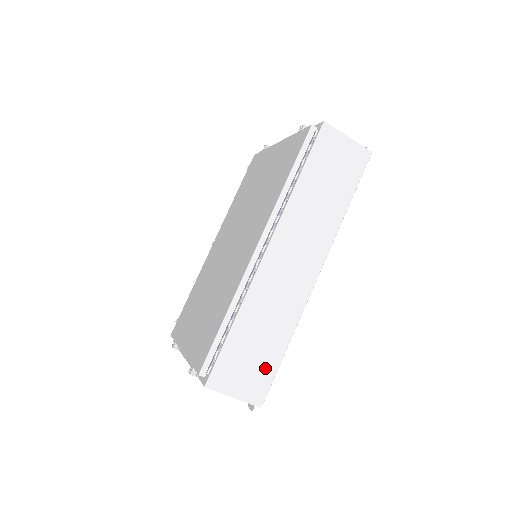
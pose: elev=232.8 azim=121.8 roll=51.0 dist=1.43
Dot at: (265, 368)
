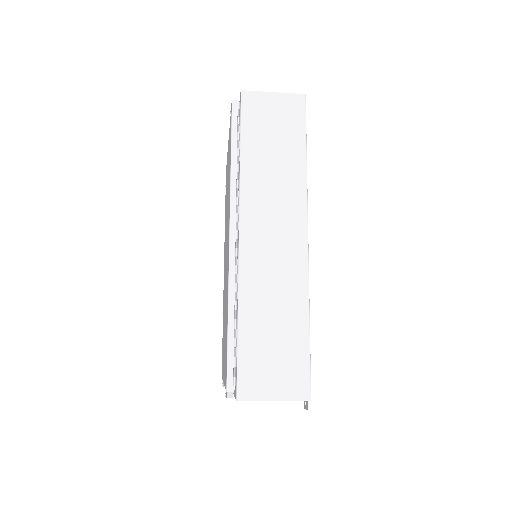
Dot at: (295, 356)
